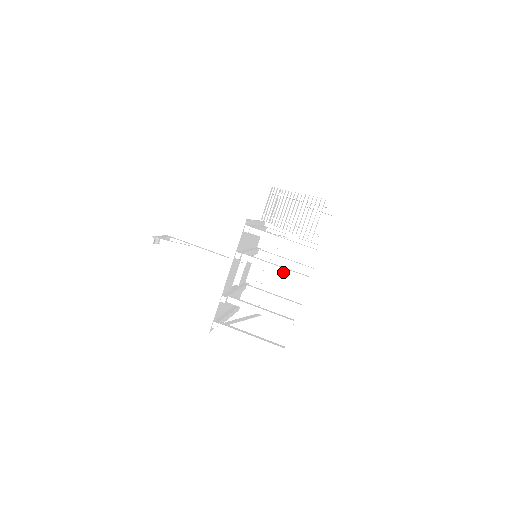
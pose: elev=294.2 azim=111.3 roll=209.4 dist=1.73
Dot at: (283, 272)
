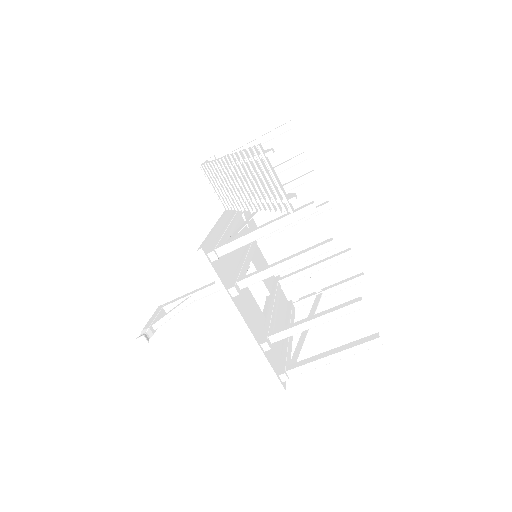
Dot at: (298, 262)
